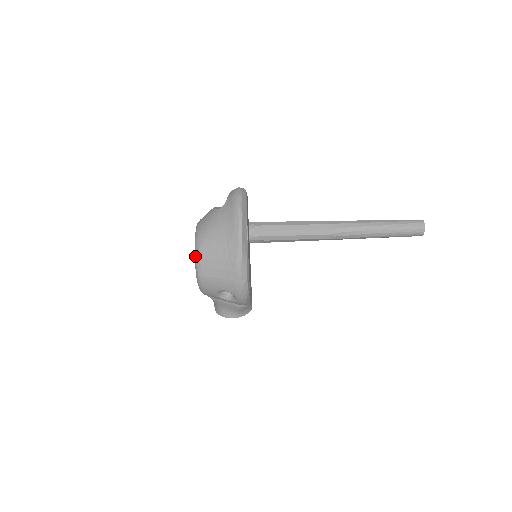
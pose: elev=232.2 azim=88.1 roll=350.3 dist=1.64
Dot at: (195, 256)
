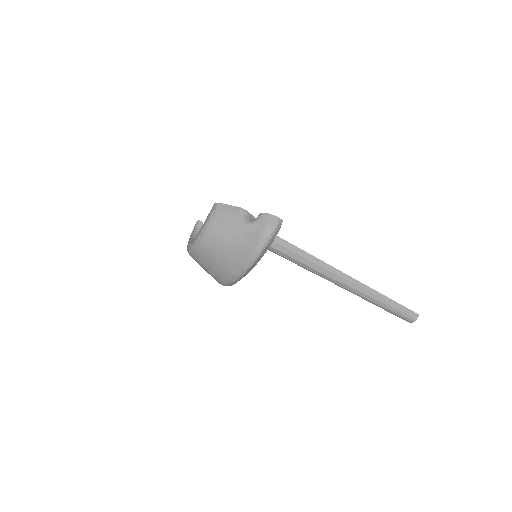
Dot at: (195, 241)
